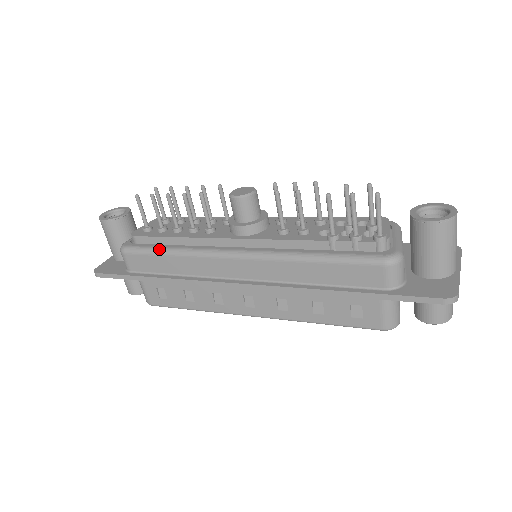
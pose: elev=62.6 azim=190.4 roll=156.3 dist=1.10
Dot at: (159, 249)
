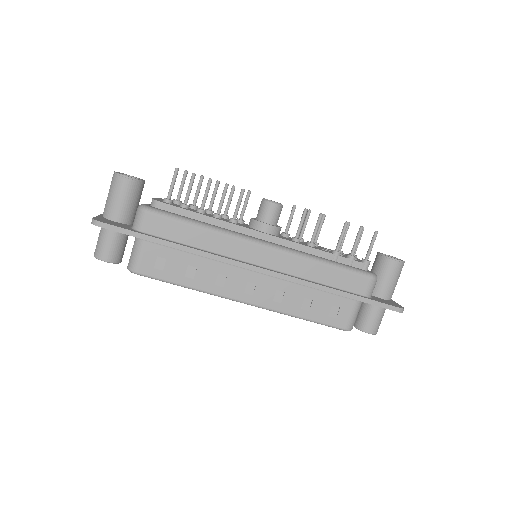
Dot at: (190, 219)
